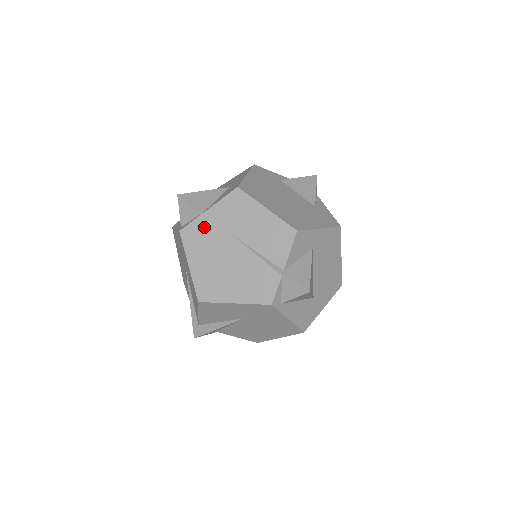
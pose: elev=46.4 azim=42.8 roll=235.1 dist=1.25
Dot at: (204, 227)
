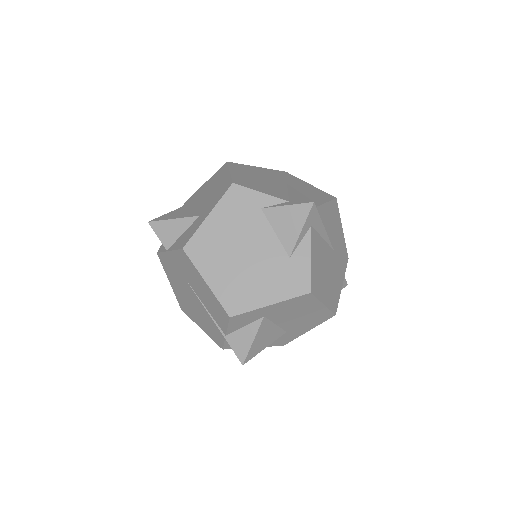
Dot at: (170, 263)
